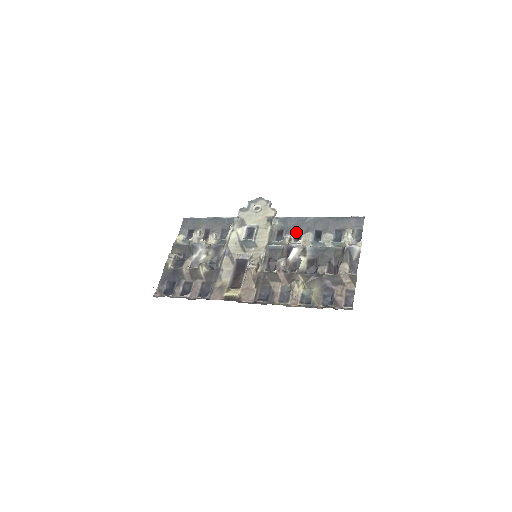
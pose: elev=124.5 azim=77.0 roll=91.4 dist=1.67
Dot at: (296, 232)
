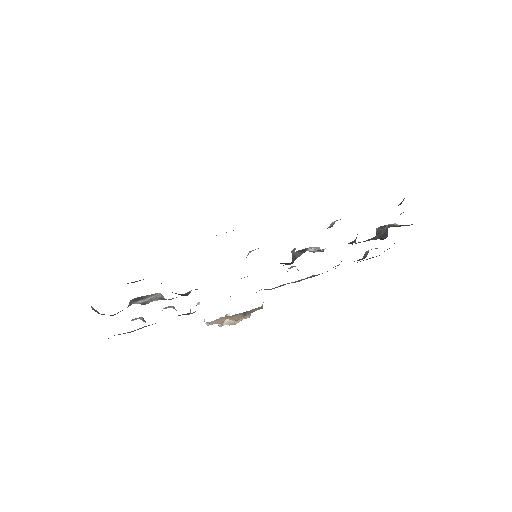
Dot at: occluded
